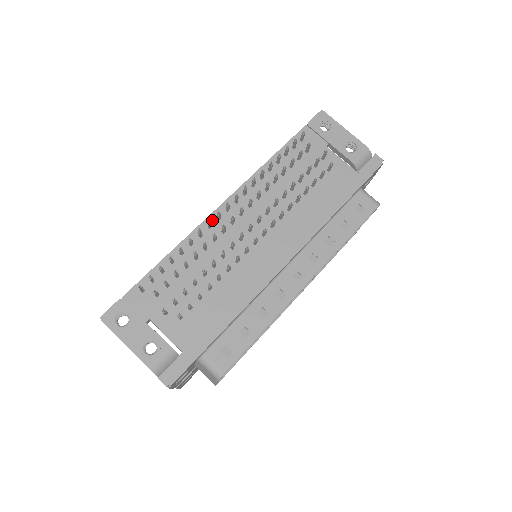
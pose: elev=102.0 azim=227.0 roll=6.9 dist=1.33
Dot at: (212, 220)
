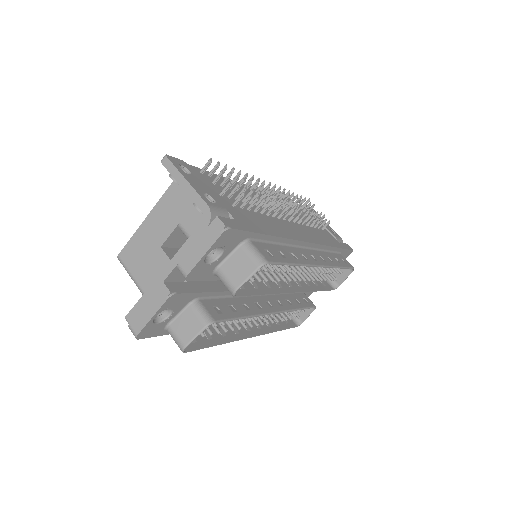
Dot at: occluded
